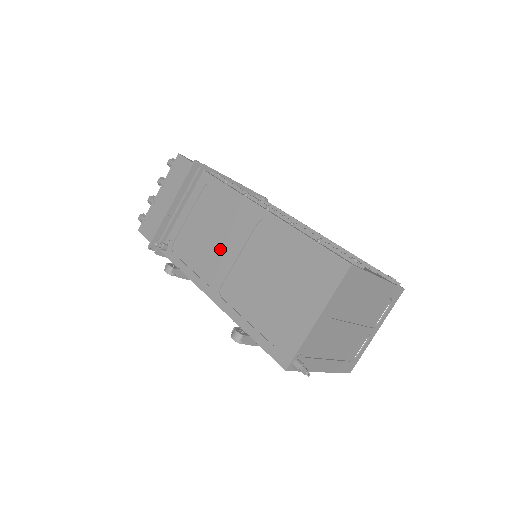
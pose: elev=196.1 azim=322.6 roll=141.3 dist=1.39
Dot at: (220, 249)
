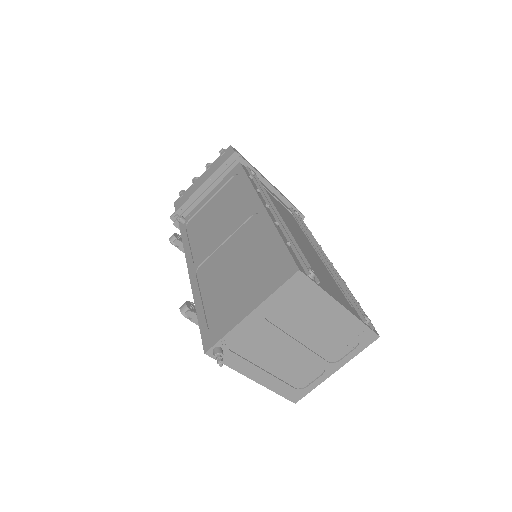
Dot at: (217, 232)
